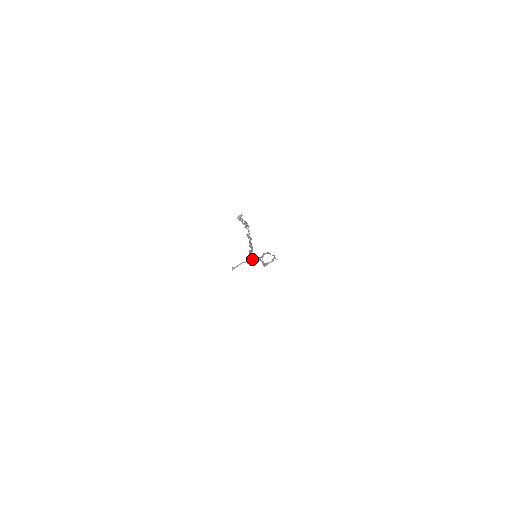
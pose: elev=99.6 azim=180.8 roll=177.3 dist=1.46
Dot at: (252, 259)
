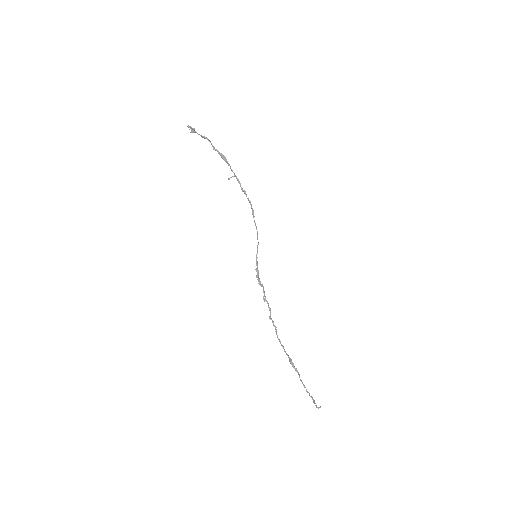
Dot at: (222, 154)
